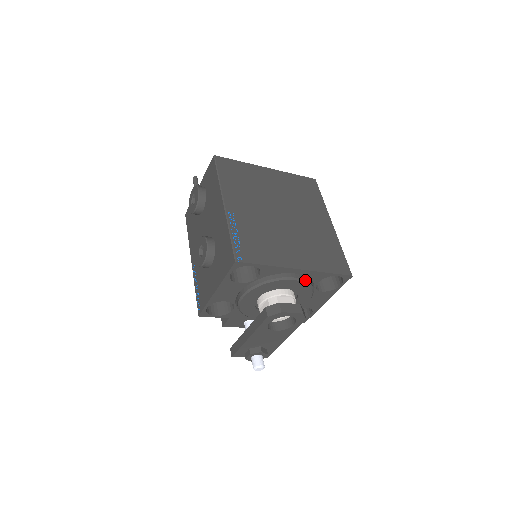
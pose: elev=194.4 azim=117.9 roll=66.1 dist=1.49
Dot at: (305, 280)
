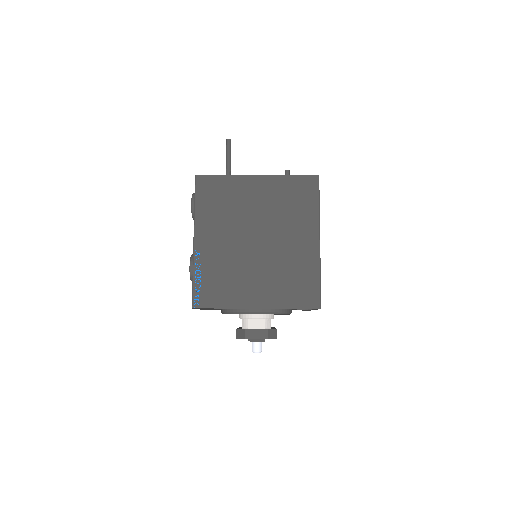
Dot at: (269, 312)
